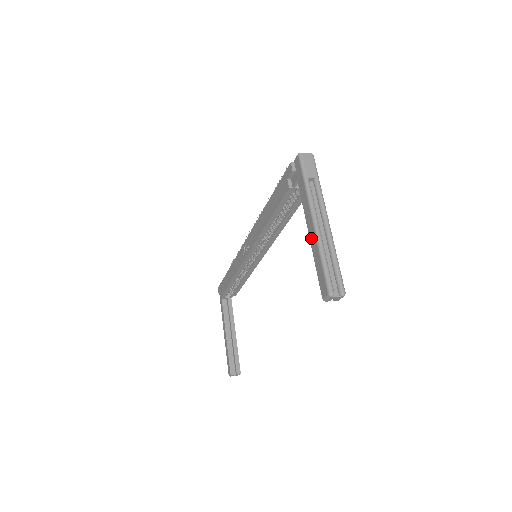
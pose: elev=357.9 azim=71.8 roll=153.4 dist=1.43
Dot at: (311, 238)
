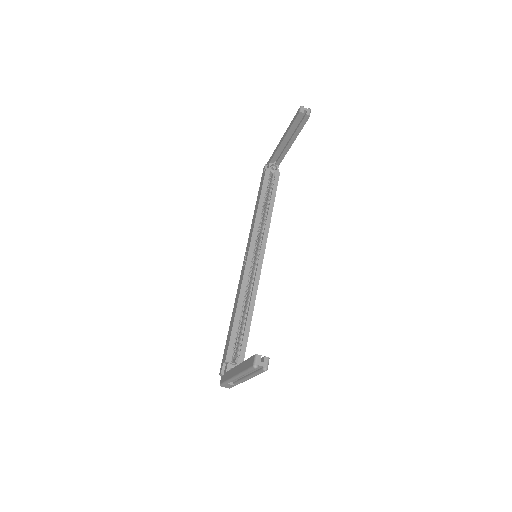
Dot at: (284, 136)
